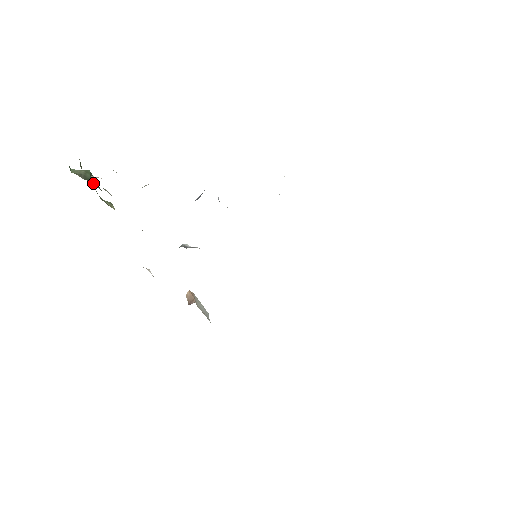
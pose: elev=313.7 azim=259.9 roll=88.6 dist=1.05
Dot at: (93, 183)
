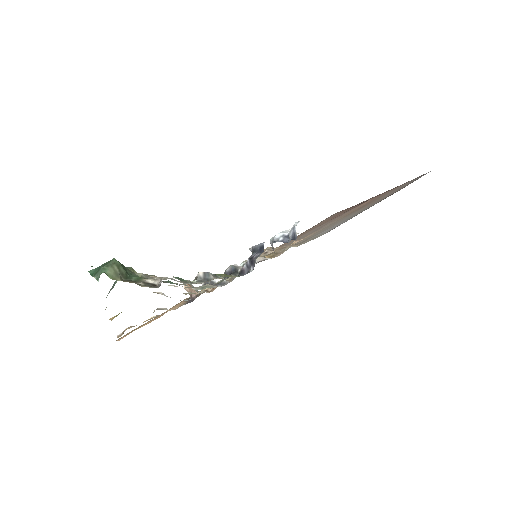
Dot at: (129, 274)
